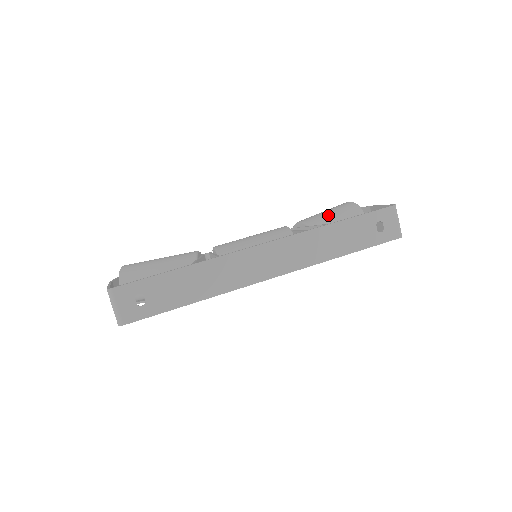
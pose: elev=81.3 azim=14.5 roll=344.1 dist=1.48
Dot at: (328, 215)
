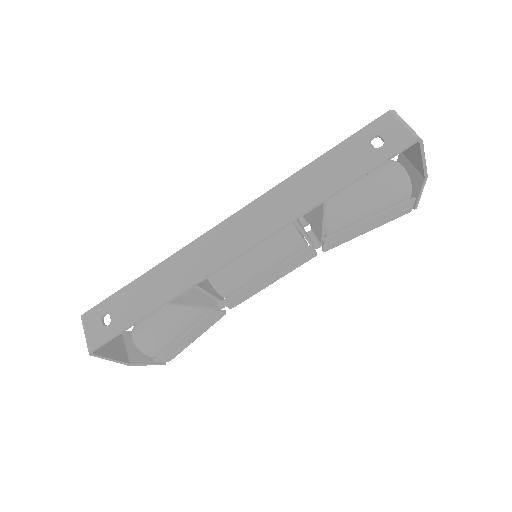
Dot at: occluded
